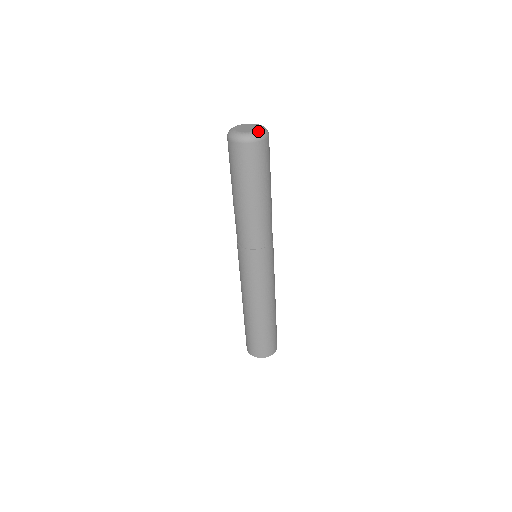
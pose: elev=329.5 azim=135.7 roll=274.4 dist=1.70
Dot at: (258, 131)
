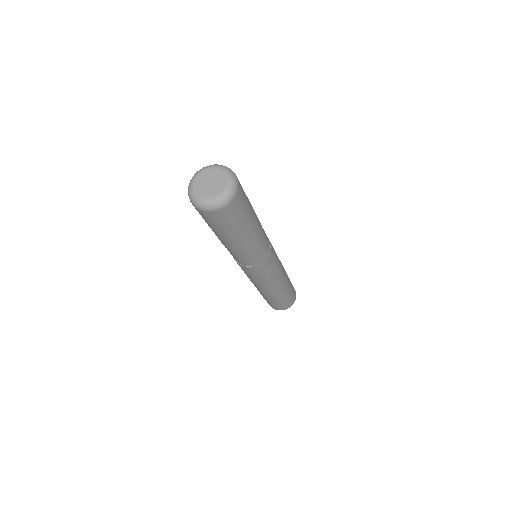
Dot at: (227, 187)
